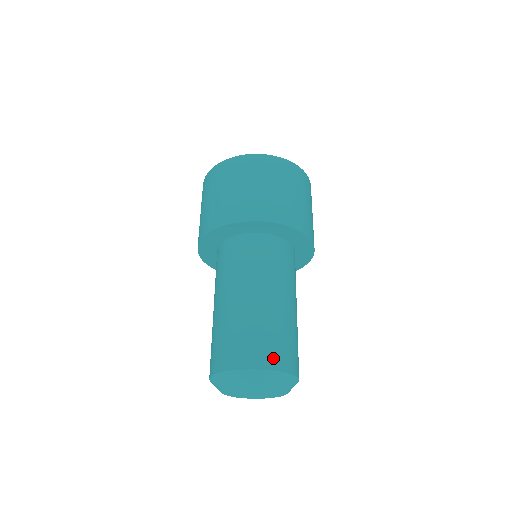
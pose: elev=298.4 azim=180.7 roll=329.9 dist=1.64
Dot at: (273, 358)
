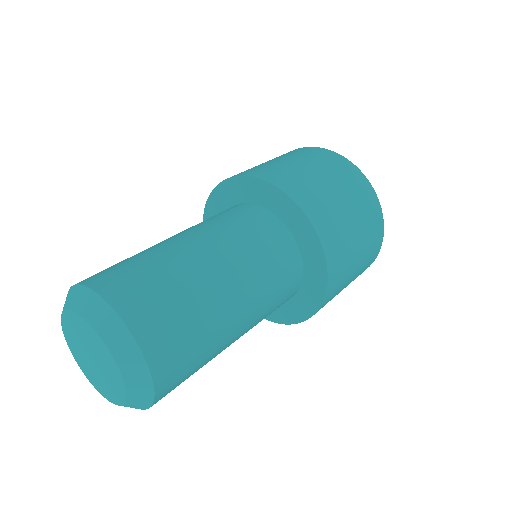
Dot at: (166, 360)
